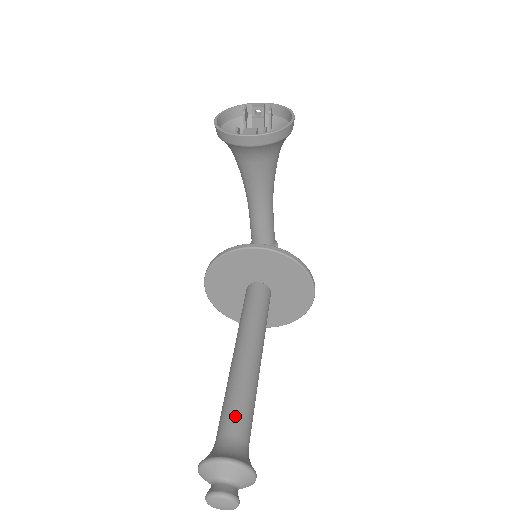
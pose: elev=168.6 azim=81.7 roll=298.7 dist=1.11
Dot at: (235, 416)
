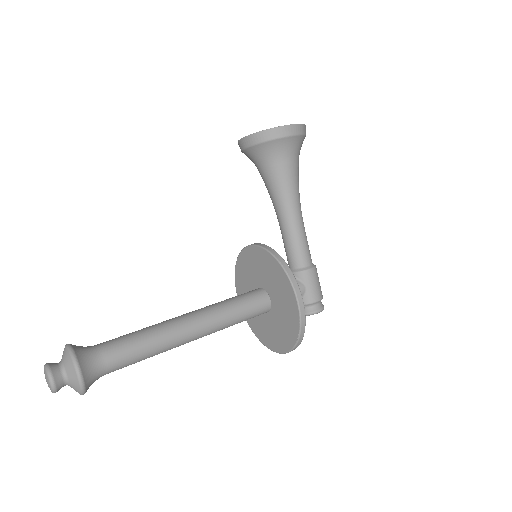
Dot at: (117, 338)
